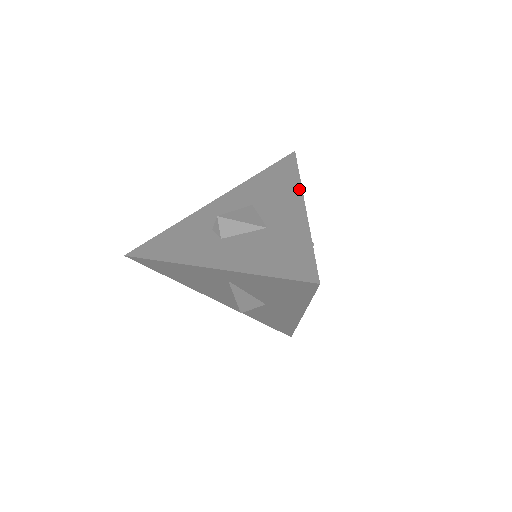
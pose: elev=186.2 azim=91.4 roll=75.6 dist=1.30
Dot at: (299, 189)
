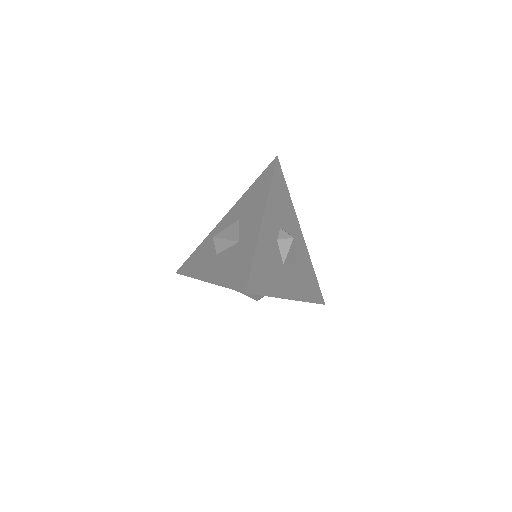
Dot at: (265, 200)
